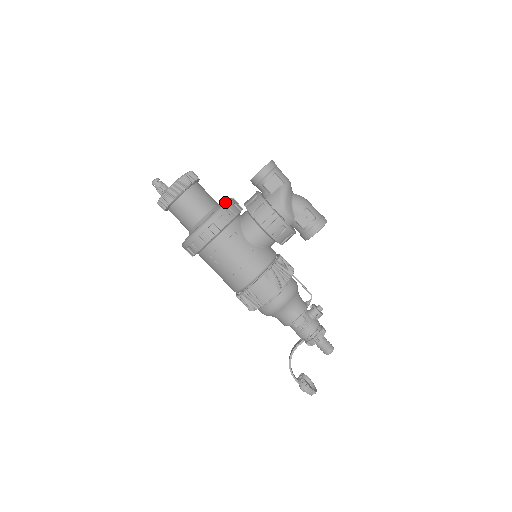
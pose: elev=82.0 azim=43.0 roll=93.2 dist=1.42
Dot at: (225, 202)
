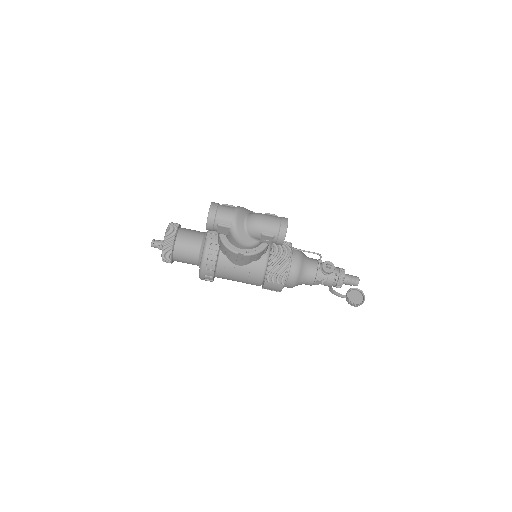
Dot at: (203, 251)
